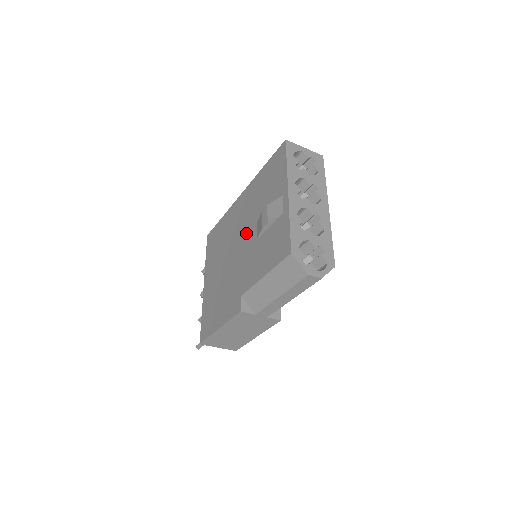
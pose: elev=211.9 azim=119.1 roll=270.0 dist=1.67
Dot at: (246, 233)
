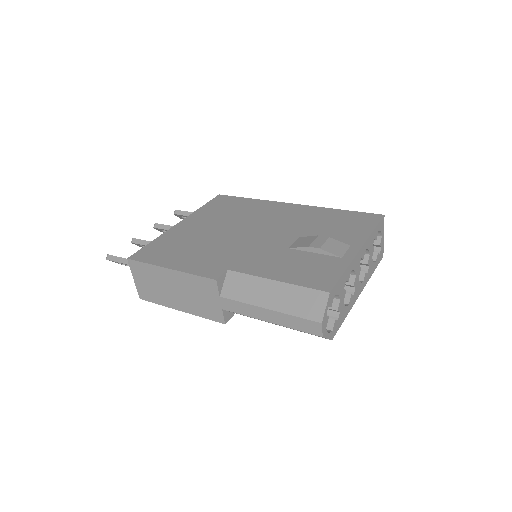
Dot at: (277, 233)
